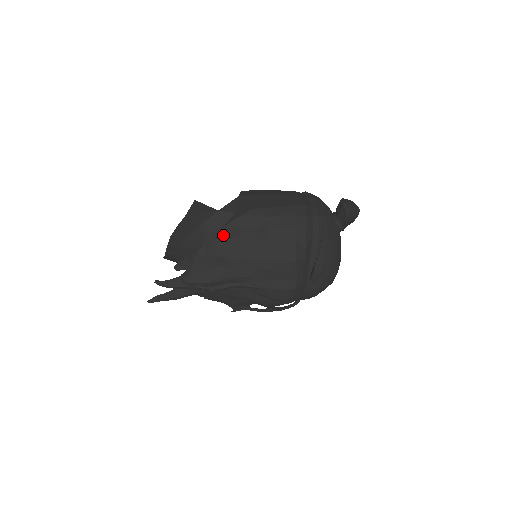
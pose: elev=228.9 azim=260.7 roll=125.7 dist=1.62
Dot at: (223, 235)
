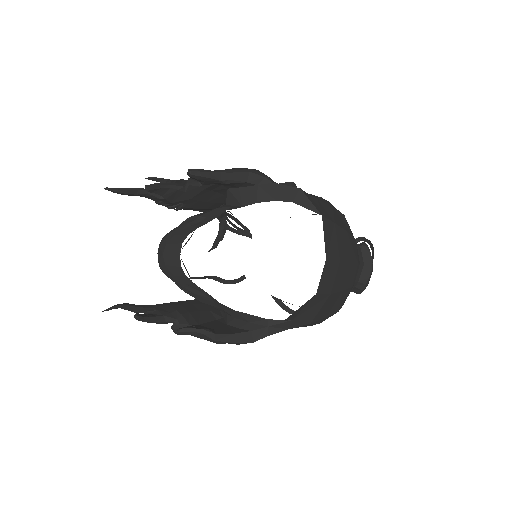
Dot at: occluded
